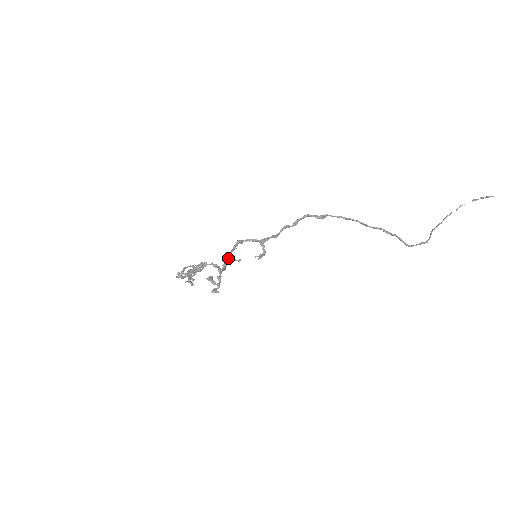
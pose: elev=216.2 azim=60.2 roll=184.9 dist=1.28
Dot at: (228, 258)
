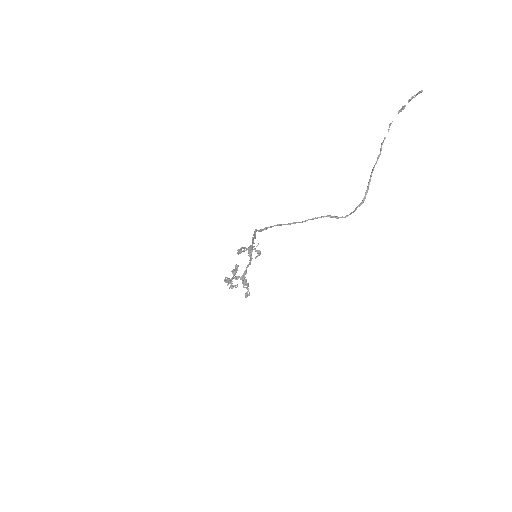
Dot at: (248, 250)
